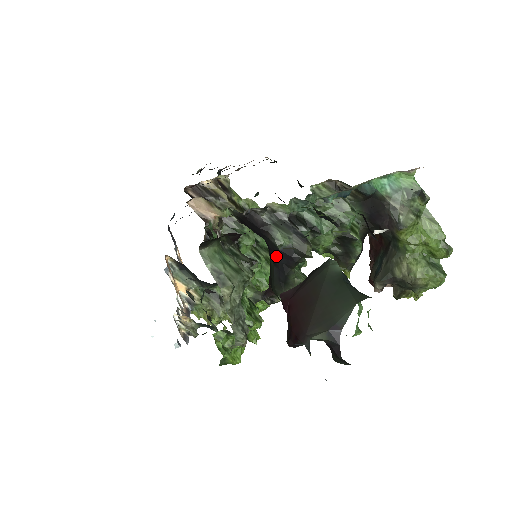
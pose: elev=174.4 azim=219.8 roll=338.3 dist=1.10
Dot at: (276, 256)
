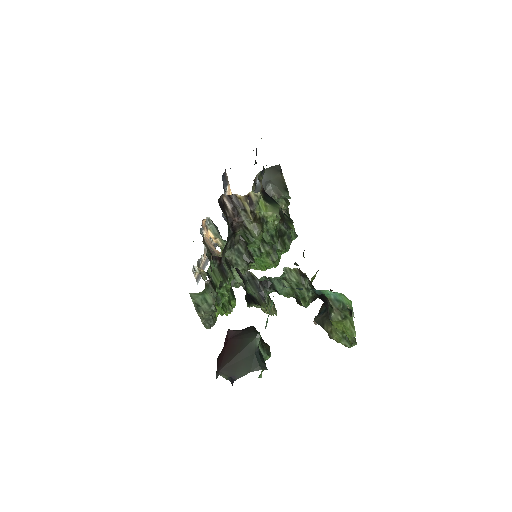
Dot at: occluded
